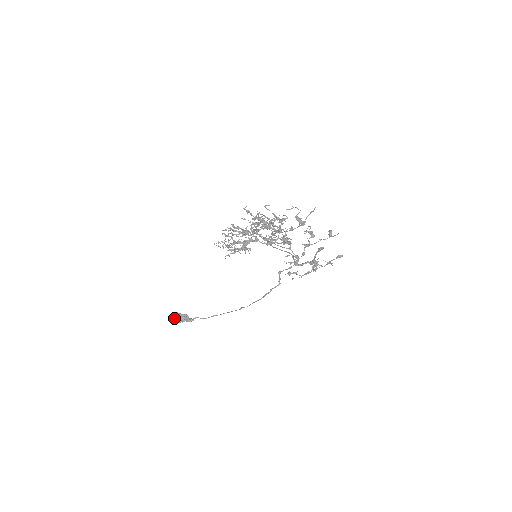
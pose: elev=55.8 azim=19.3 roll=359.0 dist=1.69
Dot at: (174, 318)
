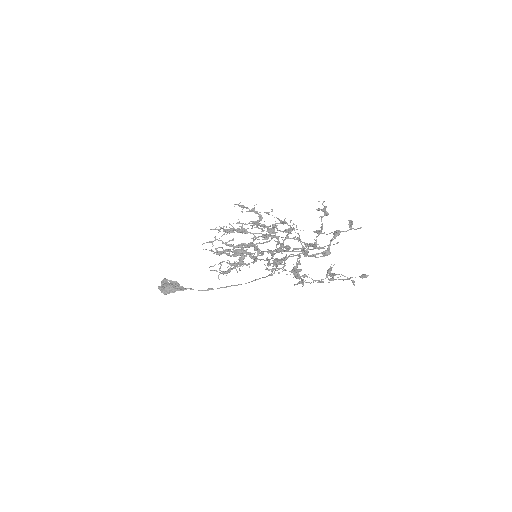
Dot at: (163, 290)
